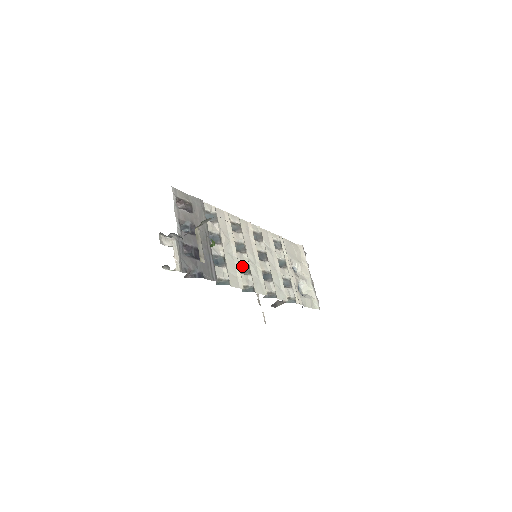
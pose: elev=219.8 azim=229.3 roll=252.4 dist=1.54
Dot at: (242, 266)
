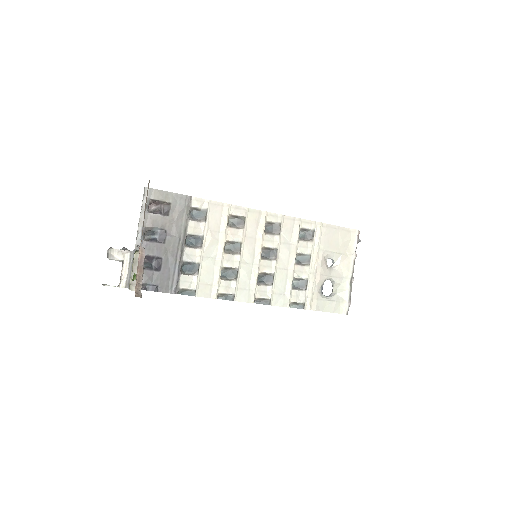
Dot at: (229, 269)
